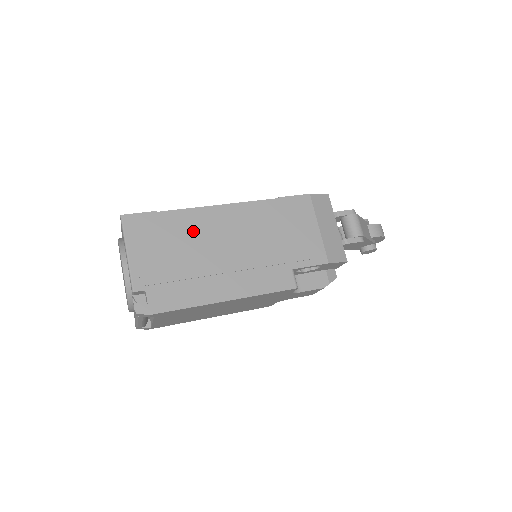
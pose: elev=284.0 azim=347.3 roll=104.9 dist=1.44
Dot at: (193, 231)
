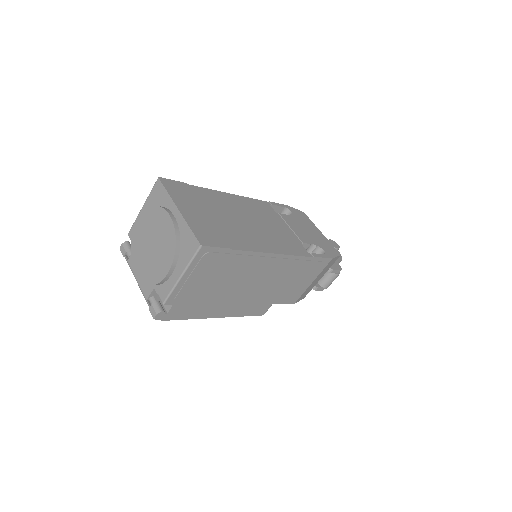
Dot at: (241, 270)
